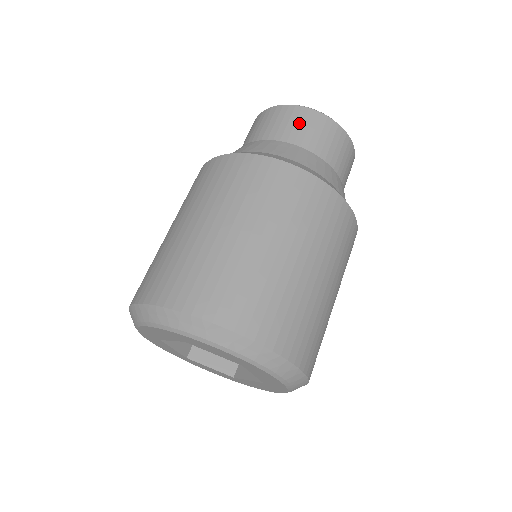
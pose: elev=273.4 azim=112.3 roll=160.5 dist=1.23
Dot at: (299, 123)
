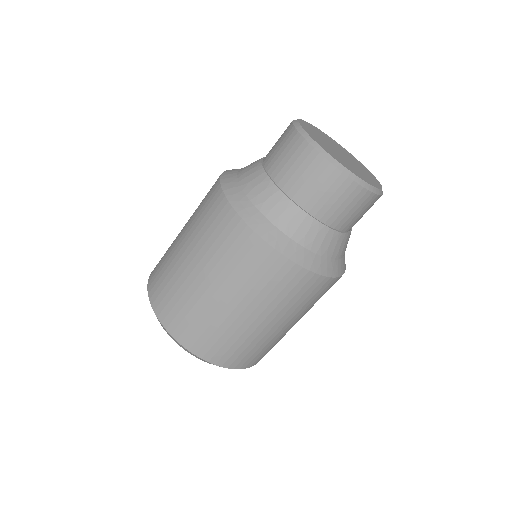
Dot at: (318, 184)
